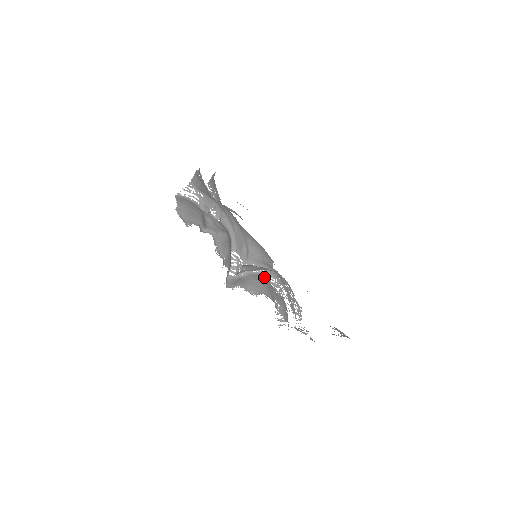
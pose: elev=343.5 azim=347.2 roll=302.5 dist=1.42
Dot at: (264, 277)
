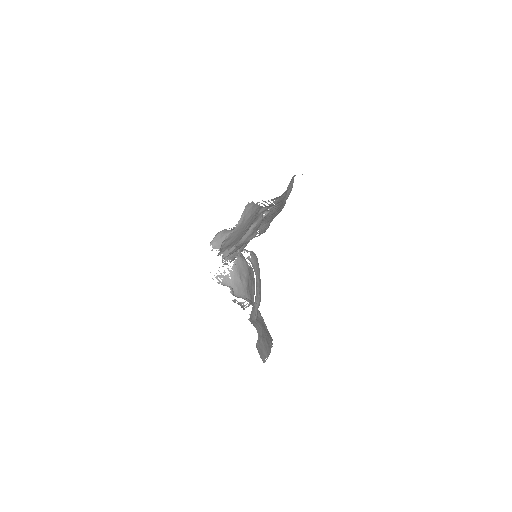
Dot at: occluded
